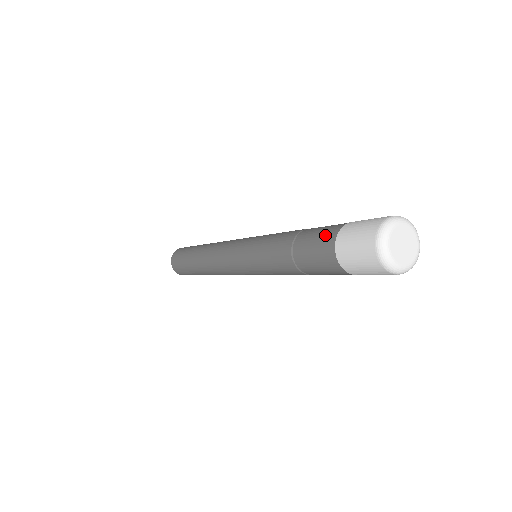
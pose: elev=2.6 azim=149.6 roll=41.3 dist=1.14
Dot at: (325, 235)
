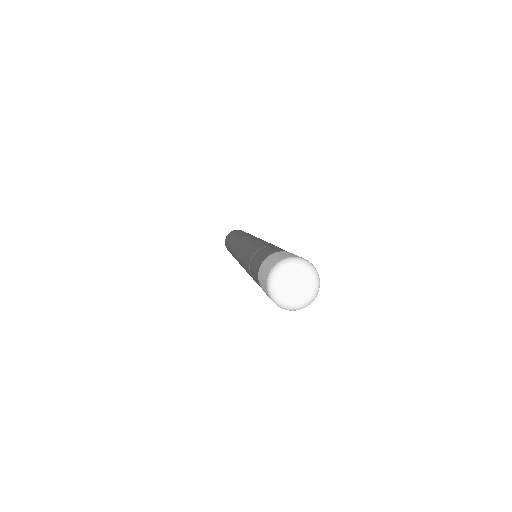
Dot at: (255, 274)
